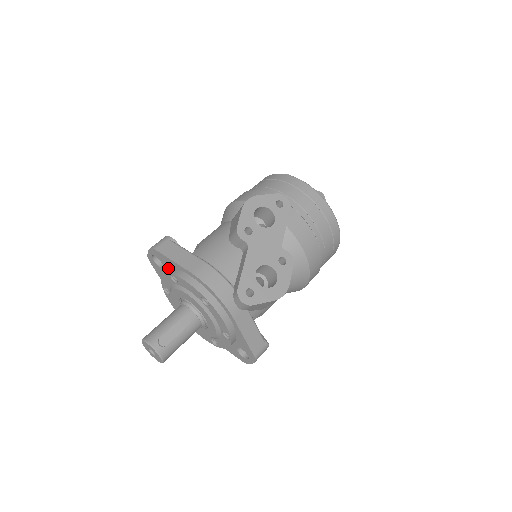
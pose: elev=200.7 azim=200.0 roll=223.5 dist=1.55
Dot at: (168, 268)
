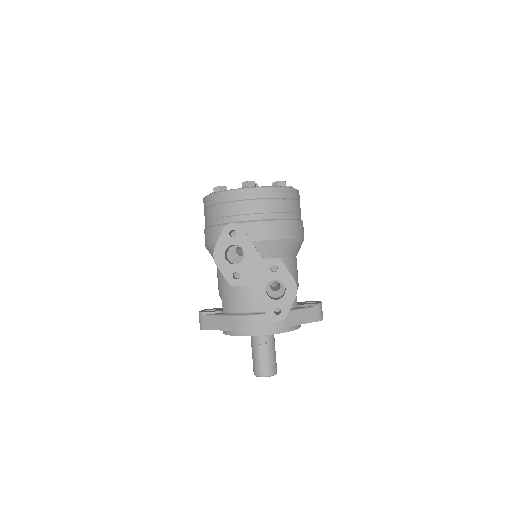
Dot at: occluded
